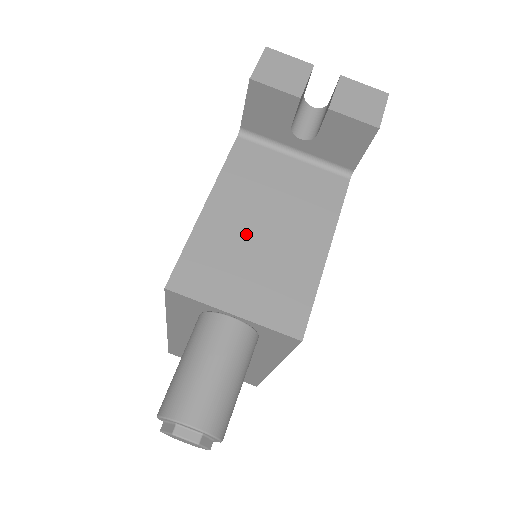
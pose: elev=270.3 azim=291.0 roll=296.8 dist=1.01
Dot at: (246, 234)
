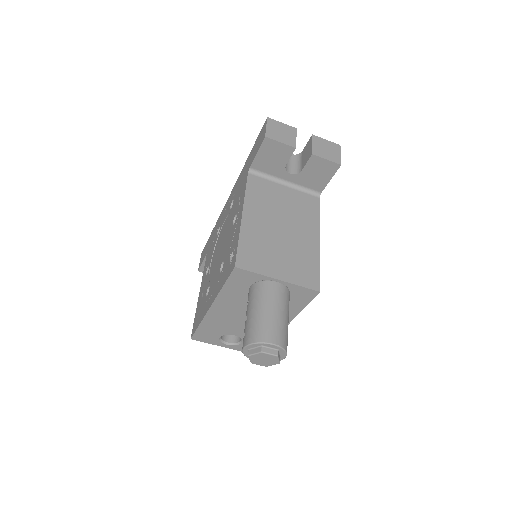
Dot at: (271, 233)
